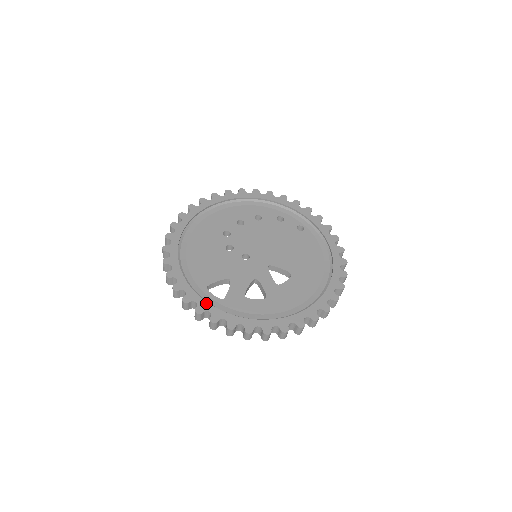
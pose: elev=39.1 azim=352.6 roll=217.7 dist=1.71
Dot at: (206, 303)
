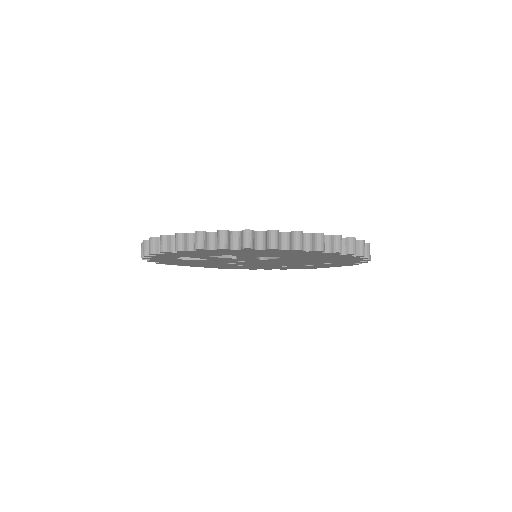
Dot at: occluded
